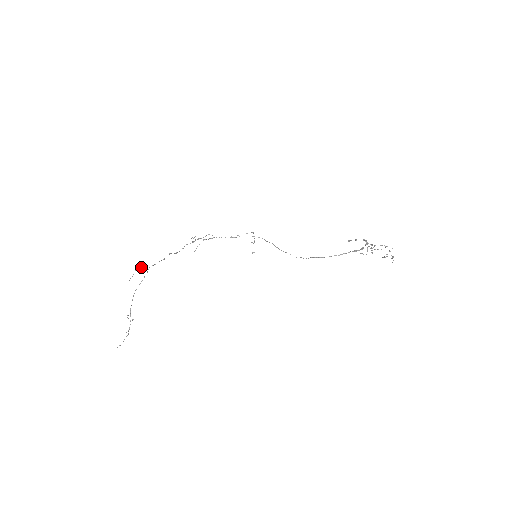
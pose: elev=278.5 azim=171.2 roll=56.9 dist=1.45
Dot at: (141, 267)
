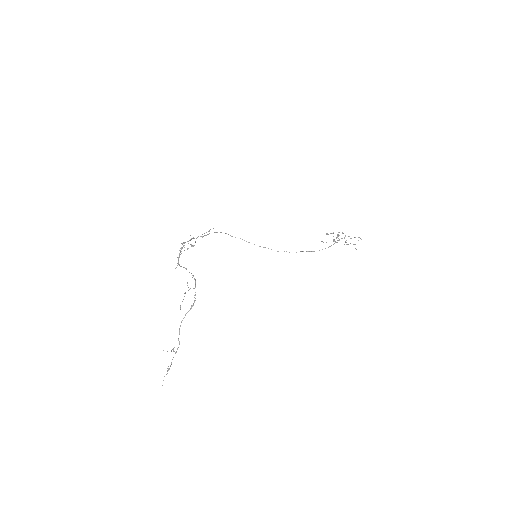
Dot at: occluded
